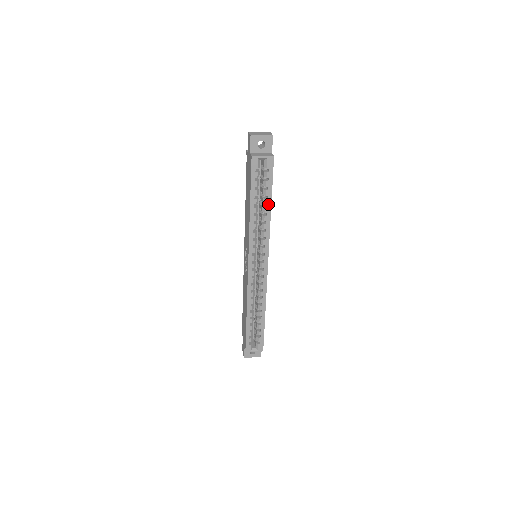
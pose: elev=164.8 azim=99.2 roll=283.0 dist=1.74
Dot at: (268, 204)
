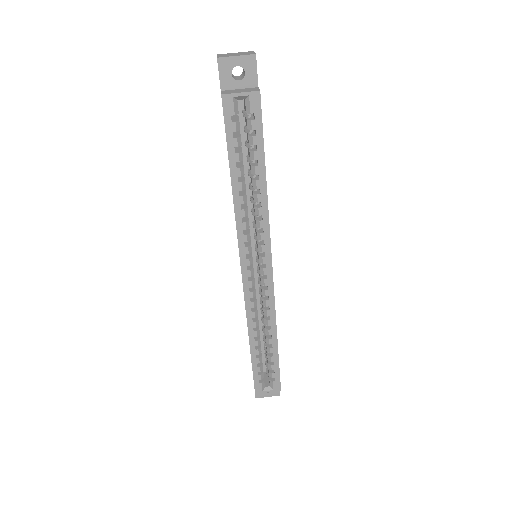
Dot at: (260, 174)
